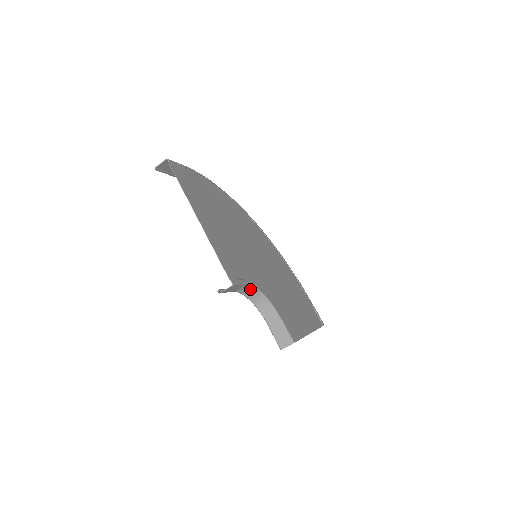
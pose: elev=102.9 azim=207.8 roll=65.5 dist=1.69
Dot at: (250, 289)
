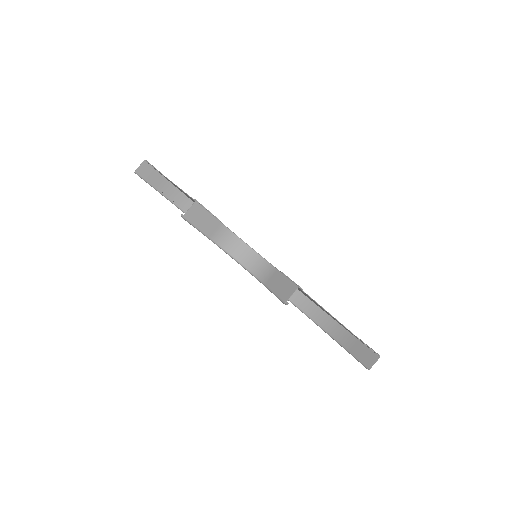
Dot at: (233, 241)
